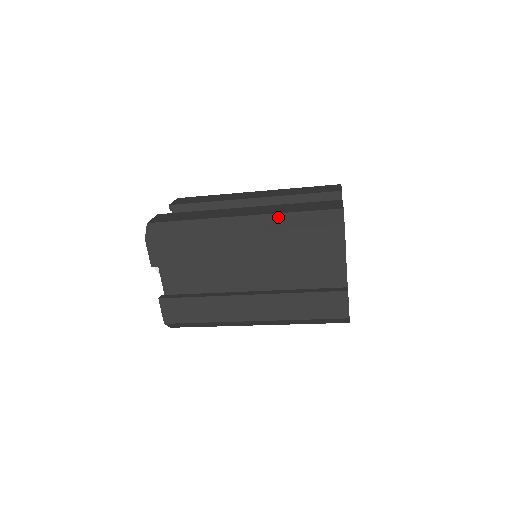
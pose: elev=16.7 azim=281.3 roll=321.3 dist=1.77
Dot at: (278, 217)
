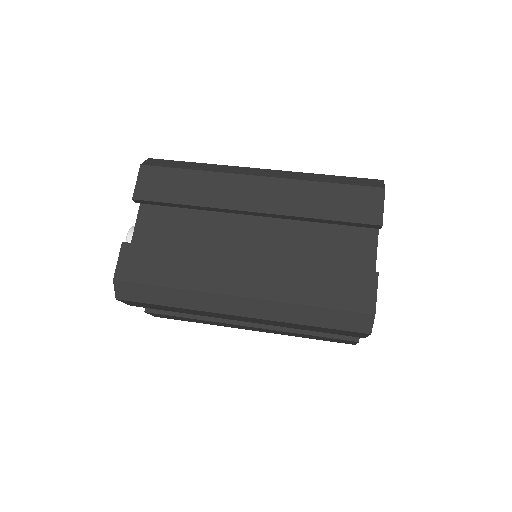
Dot at: (288, 308)
